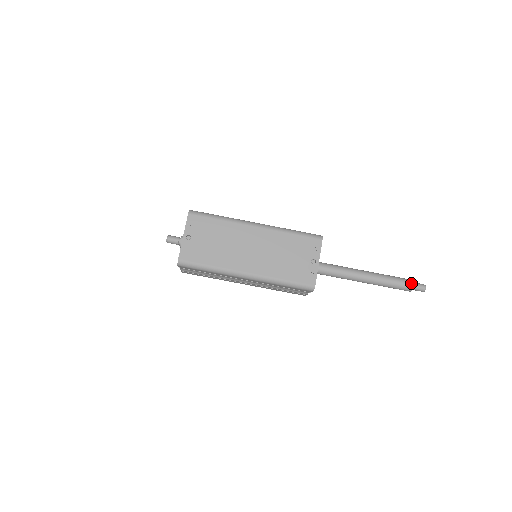
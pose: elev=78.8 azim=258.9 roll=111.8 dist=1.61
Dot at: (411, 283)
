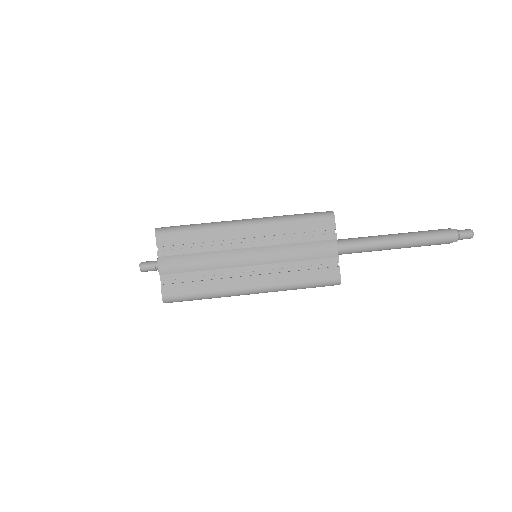
Dot at: (449, 229)
